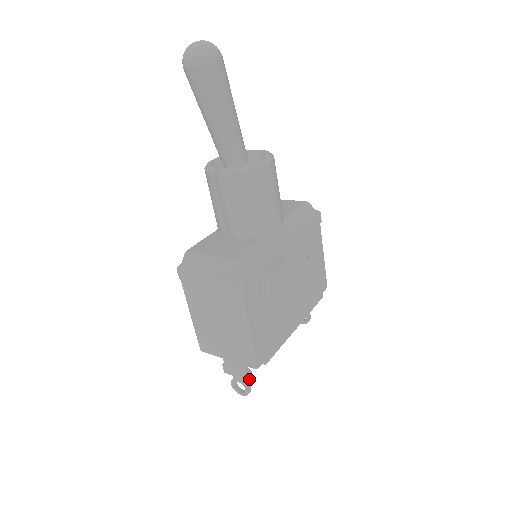
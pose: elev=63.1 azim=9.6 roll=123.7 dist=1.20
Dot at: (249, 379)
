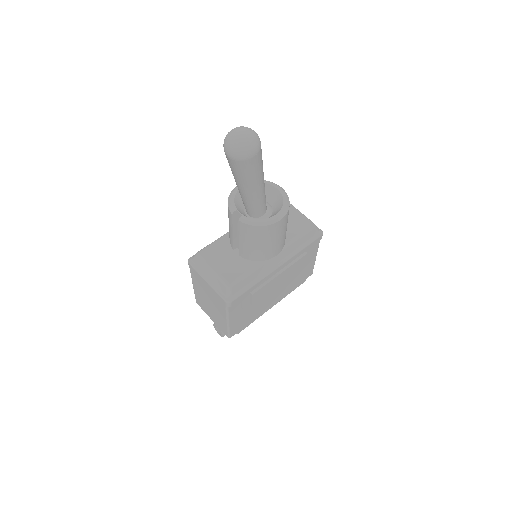
Dot at: occluded
